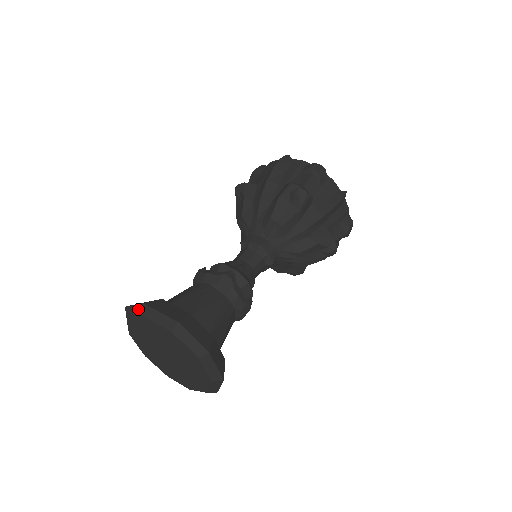
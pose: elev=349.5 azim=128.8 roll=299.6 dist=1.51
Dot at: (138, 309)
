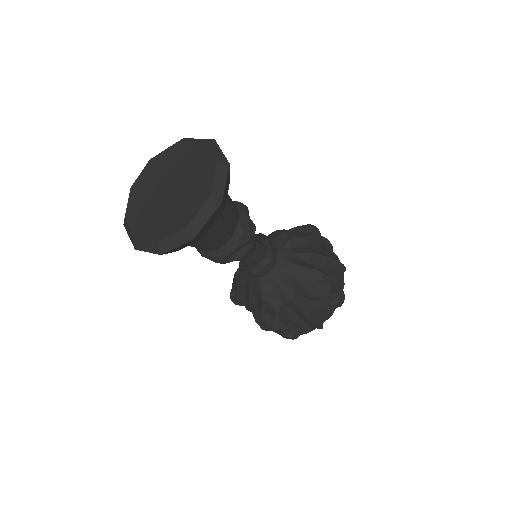
Dot at: occluded
